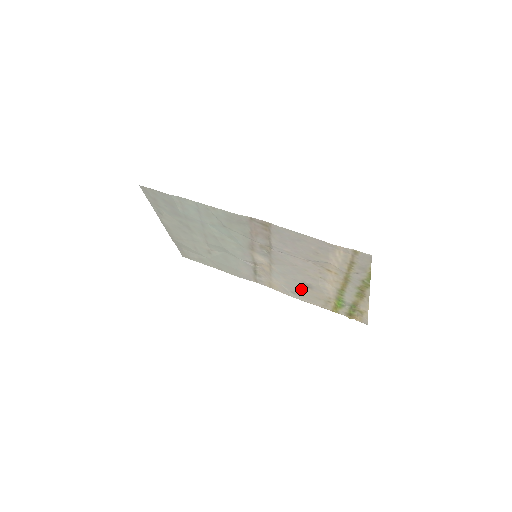
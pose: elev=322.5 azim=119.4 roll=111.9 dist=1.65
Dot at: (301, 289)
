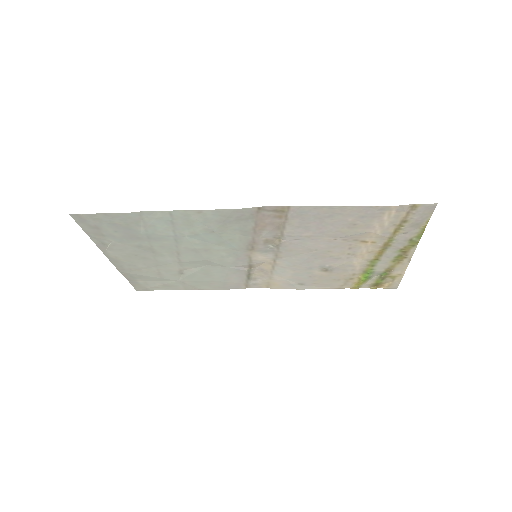
Dot at: (315, 276)
